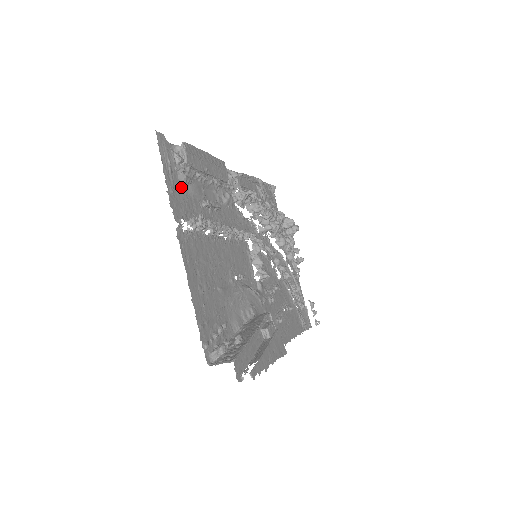
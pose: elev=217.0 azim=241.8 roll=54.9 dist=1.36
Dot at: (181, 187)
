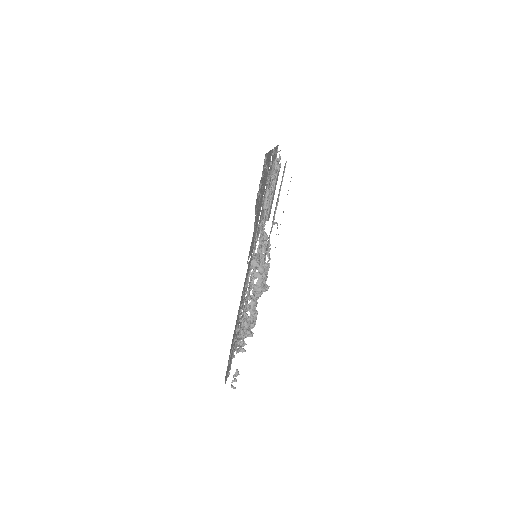
Dot at: (272, 164)
